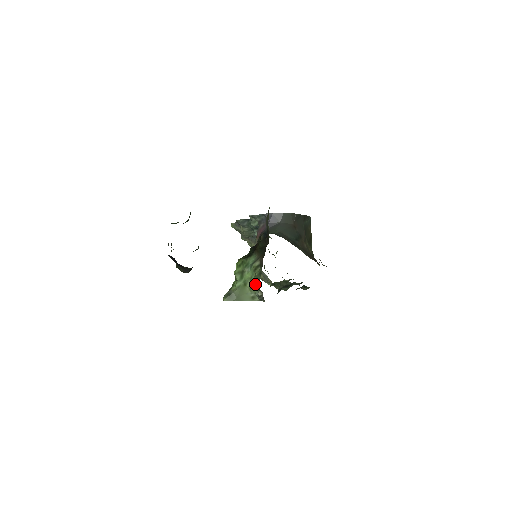
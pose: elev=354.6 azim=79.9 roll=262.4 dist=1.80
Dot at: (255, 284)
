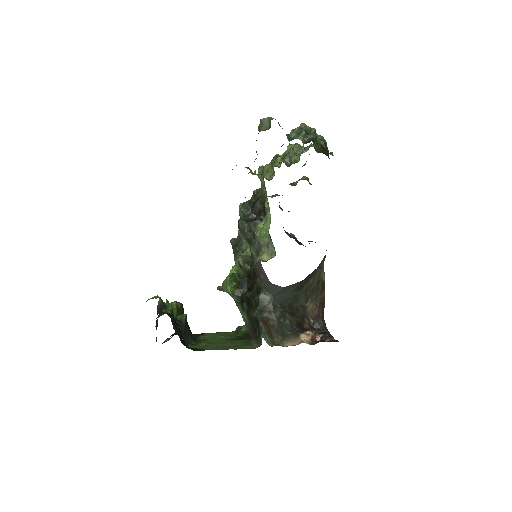
Dot at: occluded
